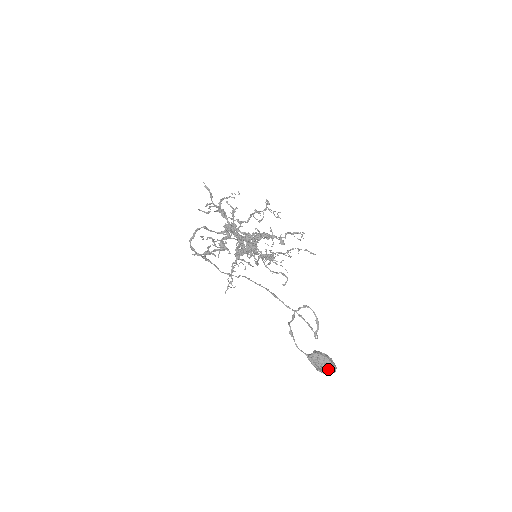
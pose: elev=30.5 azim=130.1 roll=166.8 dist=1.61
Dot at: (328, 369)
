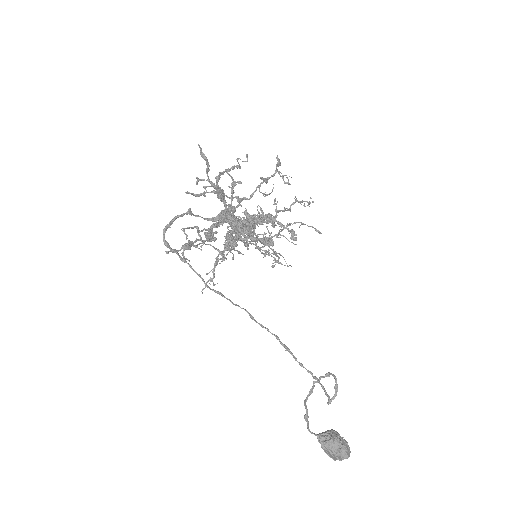
Dot at: (341, 456)
